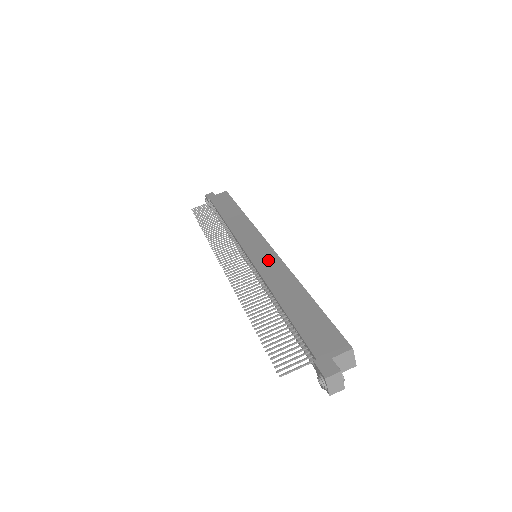
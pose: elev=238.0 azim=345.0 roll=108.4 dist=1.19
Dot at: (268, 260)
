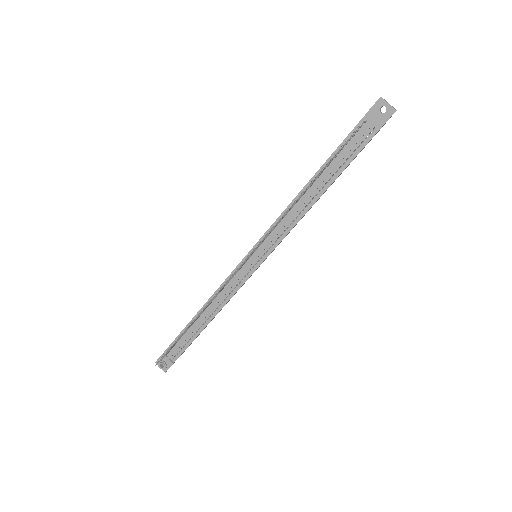
Dot at: occluded
